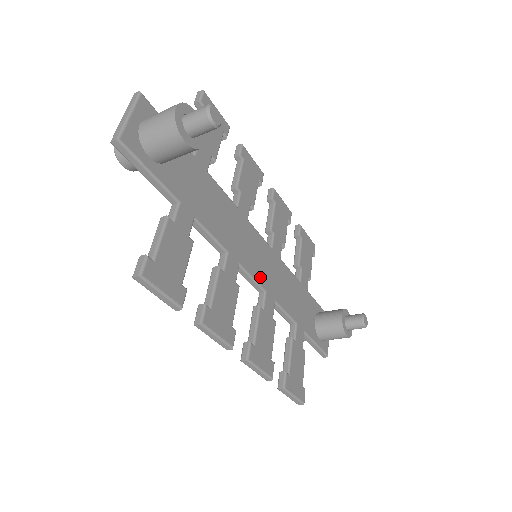
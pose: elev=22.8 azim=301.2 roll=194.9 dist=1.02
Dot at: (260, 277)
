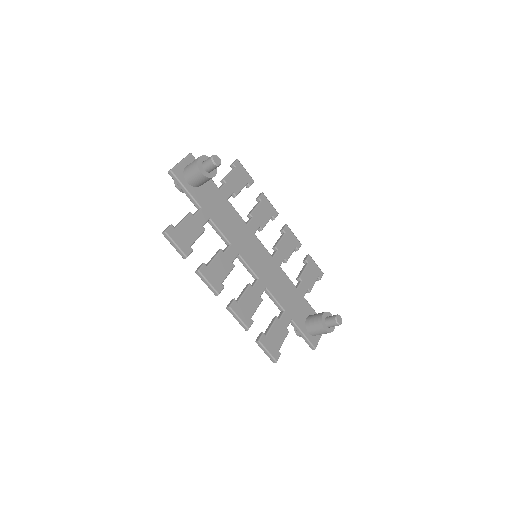
Dot at: (256, 268)
